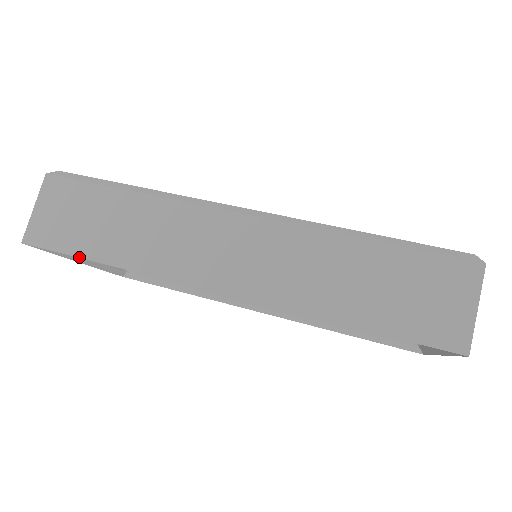
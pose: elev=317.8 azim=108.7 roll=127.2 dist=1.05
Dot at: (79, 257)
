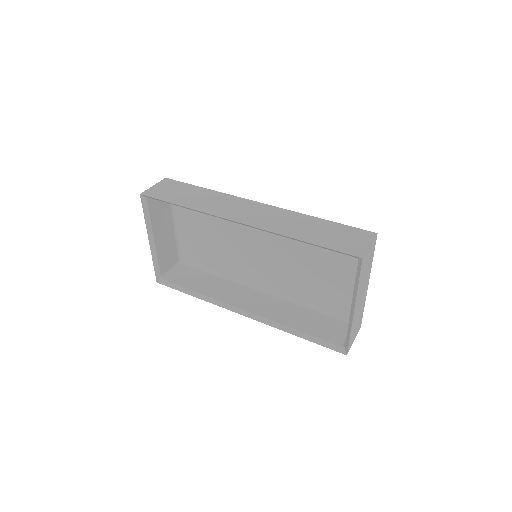
Dot at: (169, 202)
